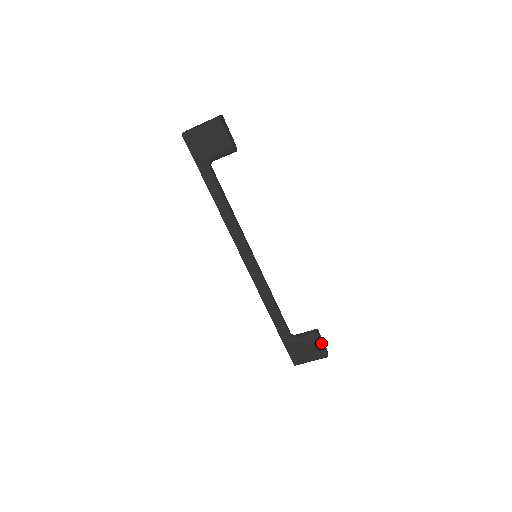
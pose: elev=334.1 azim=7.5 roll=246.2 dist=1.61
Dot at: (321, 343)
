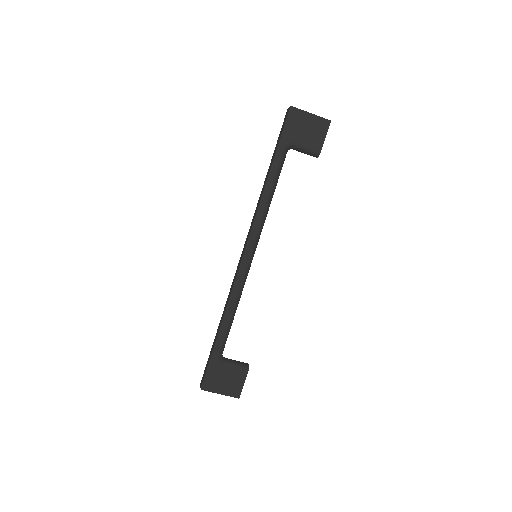
Dot at: occluded
